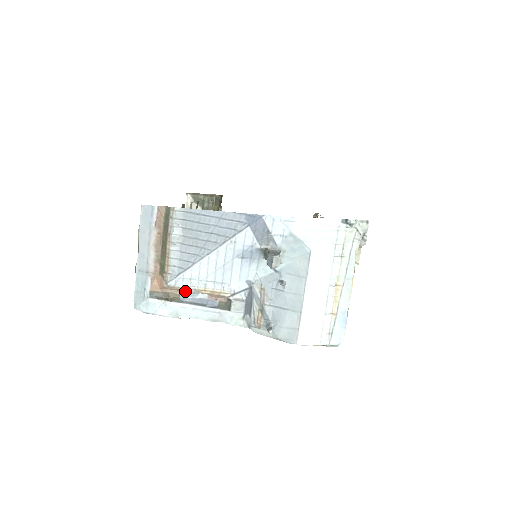
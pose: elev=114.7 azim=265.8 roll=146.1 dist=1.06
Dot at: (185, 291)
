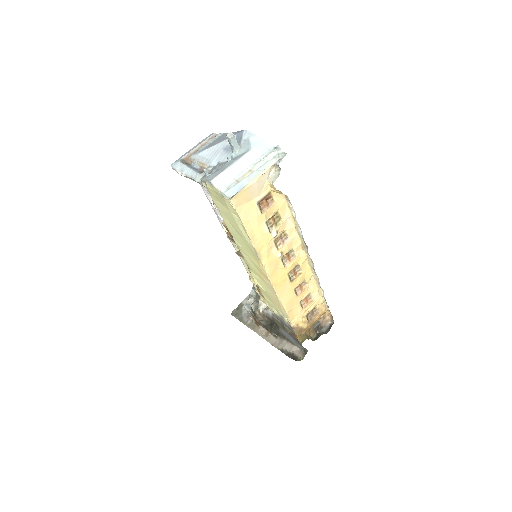
Dot at: (194, 163)
